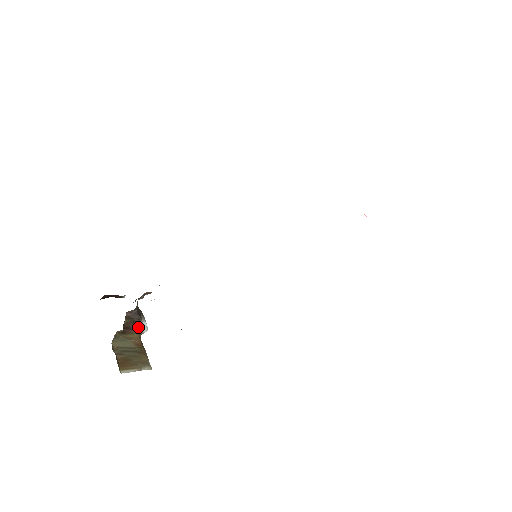
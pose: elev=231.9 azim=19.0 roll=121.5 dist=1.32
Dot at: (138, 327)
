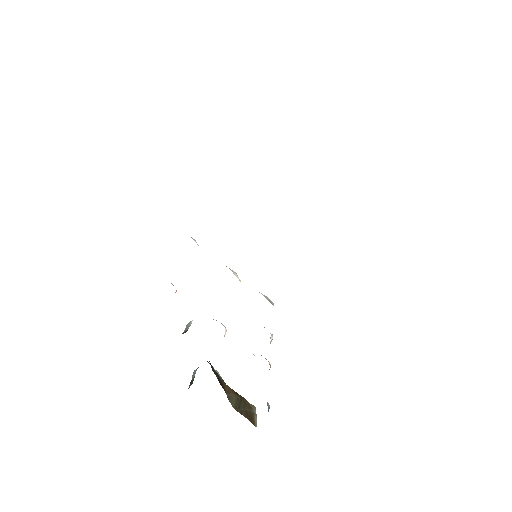
Dot at: occluded
